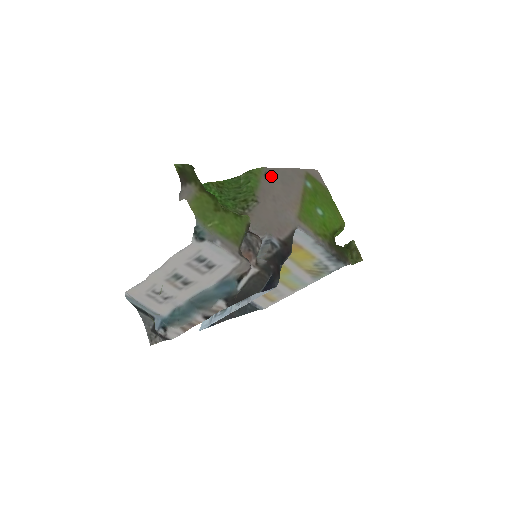
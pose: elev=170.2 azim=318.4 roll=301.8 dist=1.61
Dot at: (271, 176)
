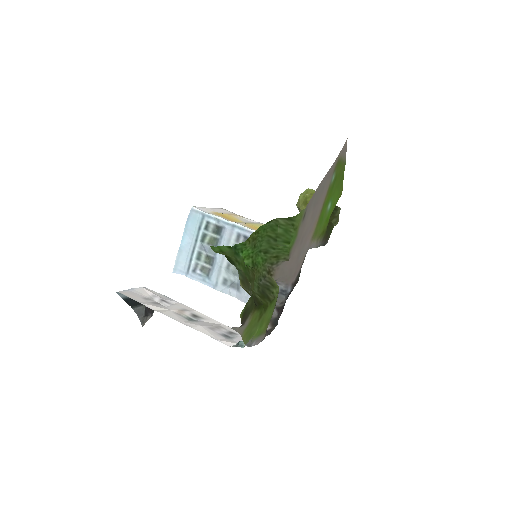
Dot at: (308, 210)
